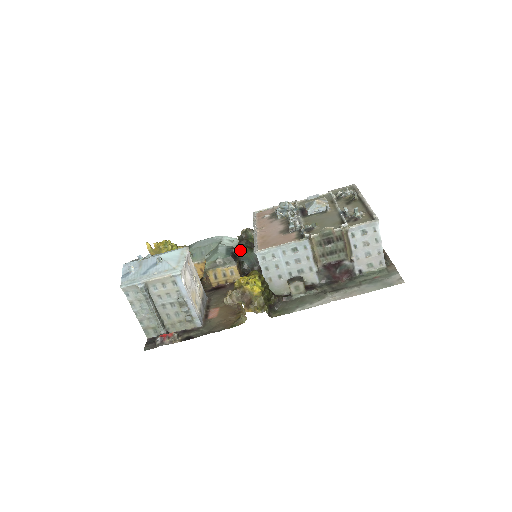
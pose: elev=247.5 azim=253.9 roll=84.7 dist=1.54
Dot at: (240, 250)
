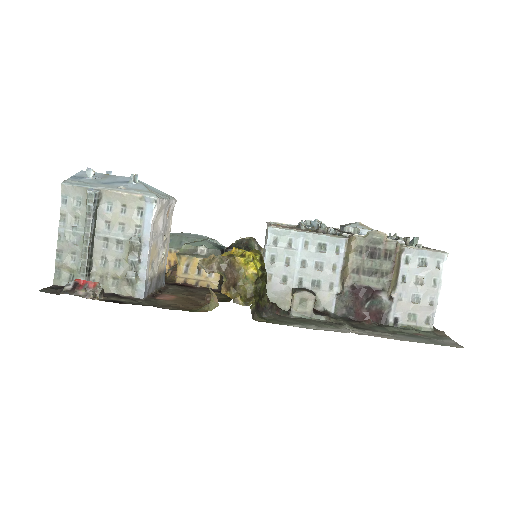
Dot at: occluded
